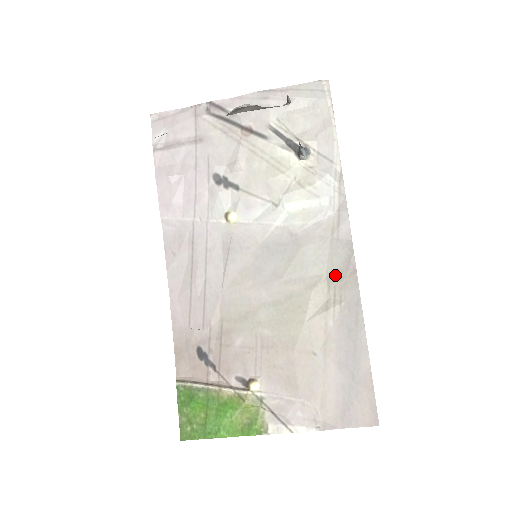
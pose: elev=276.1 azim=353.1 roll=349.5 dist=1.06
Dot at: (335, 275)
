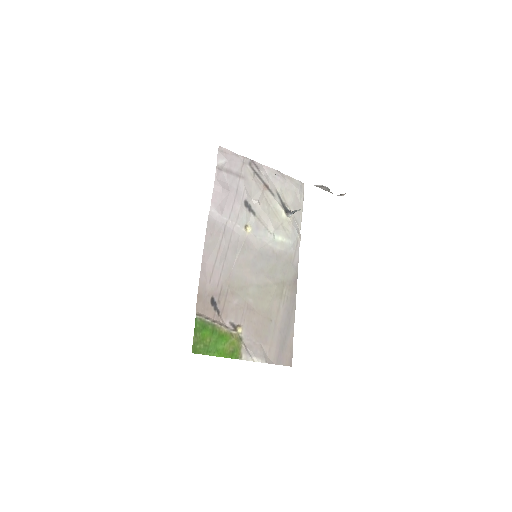
Dot at: (288, 282)
